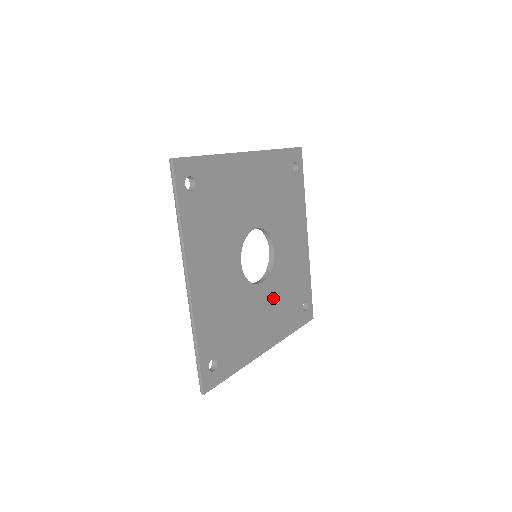
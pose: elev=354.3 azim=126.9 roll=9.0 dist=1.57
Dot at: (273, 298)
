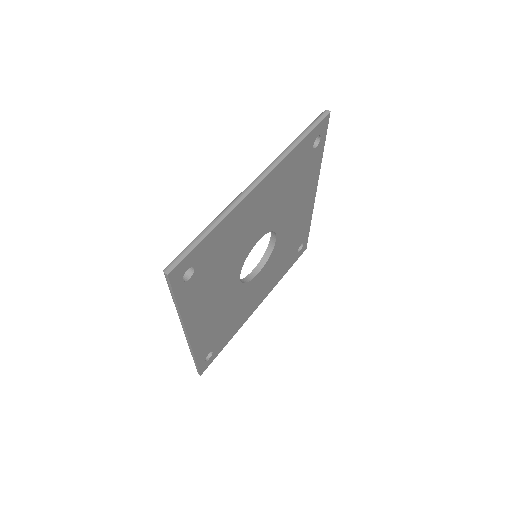
Dot at: (269, 271)
